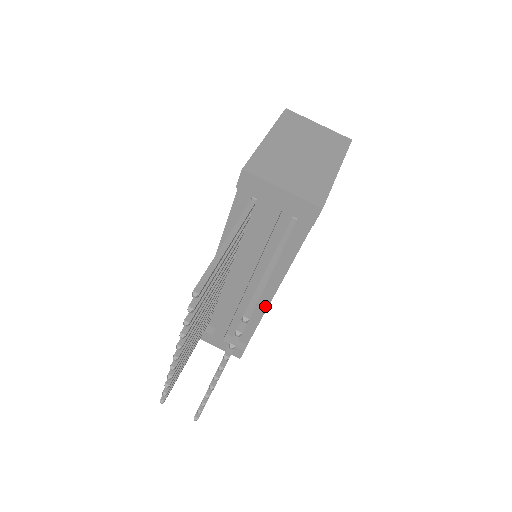
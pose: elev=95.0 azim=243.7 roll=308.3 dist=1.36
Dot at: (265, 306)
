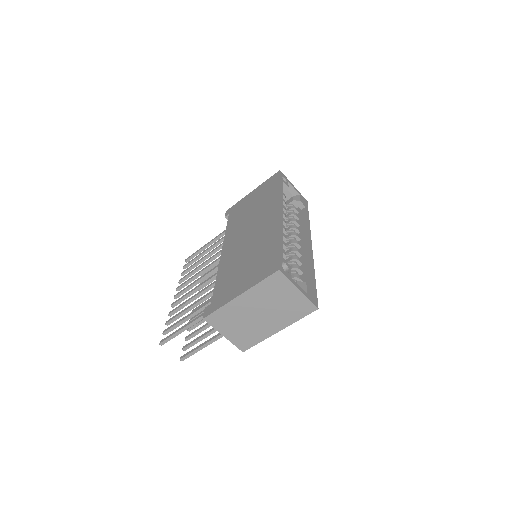
Dot at: occluded
